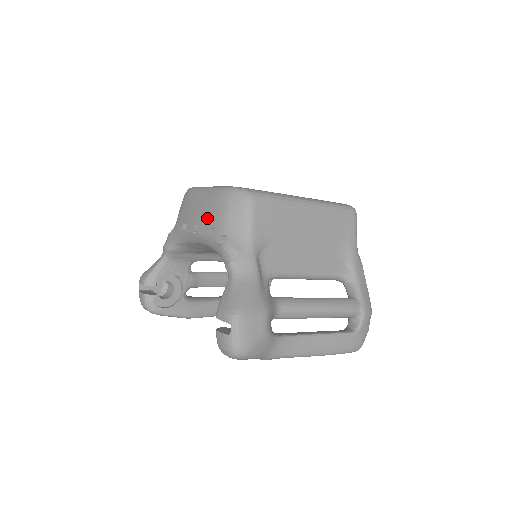
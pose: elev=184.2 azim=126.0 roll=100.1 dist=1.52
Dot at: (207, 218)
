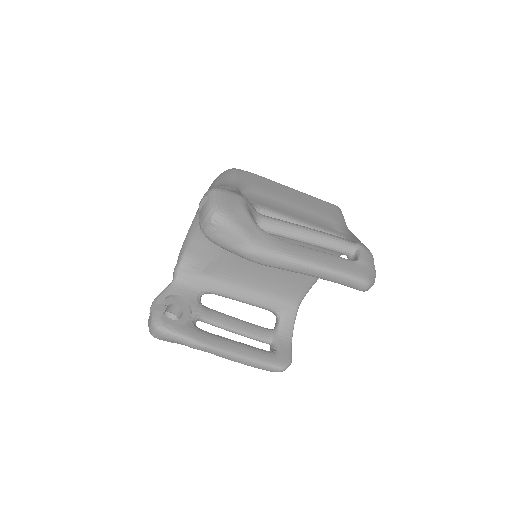
Dot at: occluded
